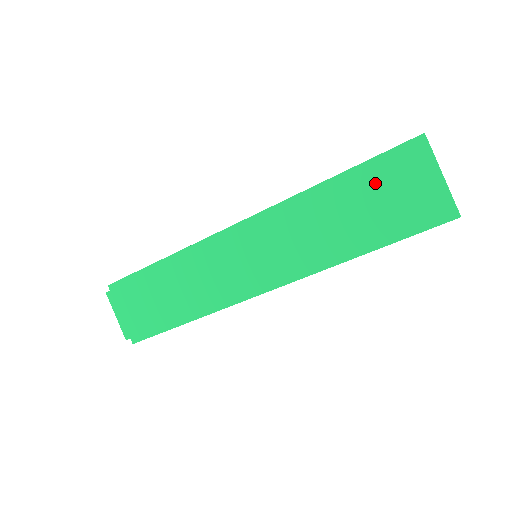
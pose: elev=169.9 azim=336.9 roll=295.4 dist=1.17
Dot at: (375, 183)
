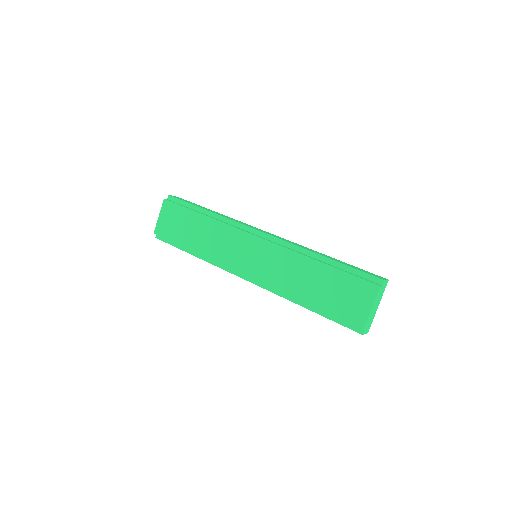
Dot at: (340, 281)
